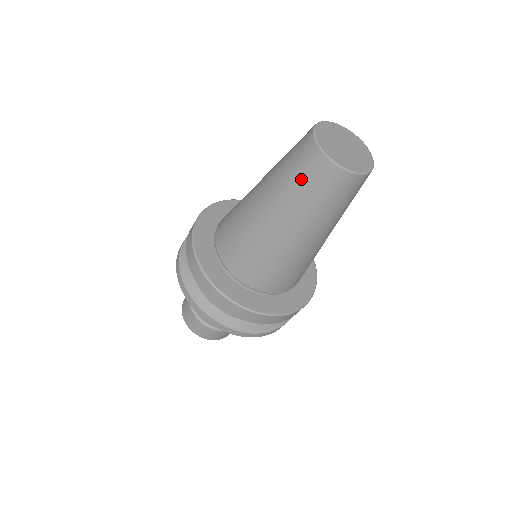
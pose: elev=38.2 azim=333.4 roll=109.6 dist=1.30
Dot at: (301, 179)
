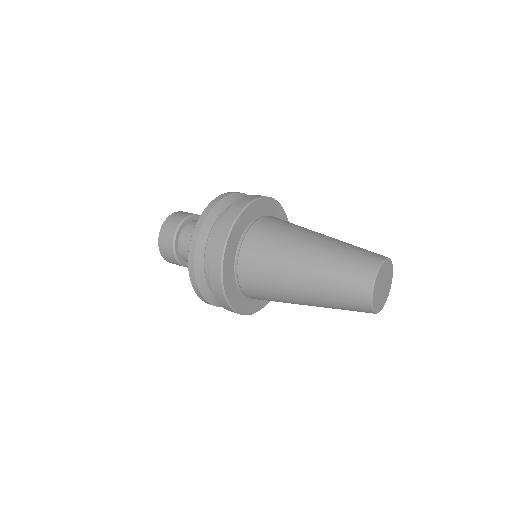
Dot at: (343, 293)
